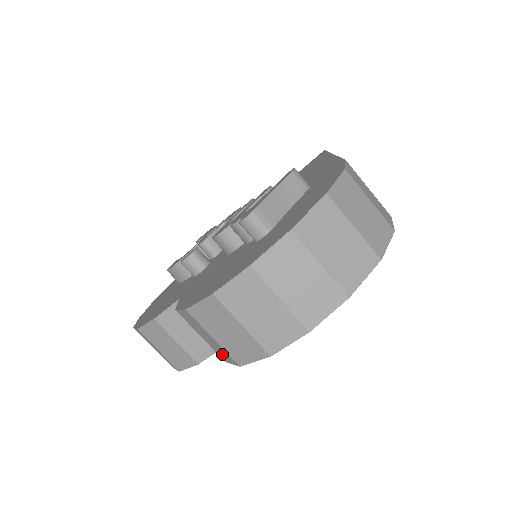
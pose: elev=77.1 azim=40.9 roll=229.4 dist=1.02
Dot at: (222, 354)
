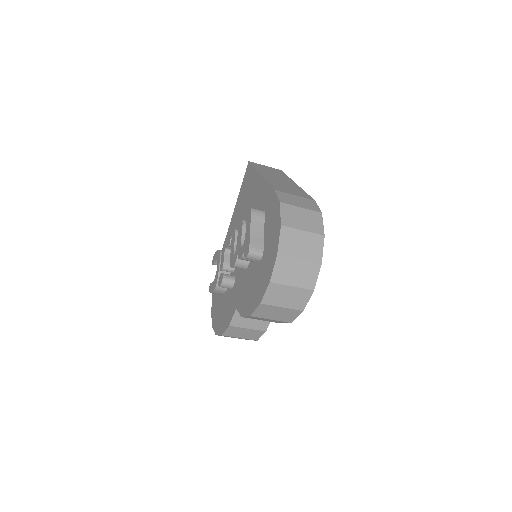
Dot at: (278, 322)
